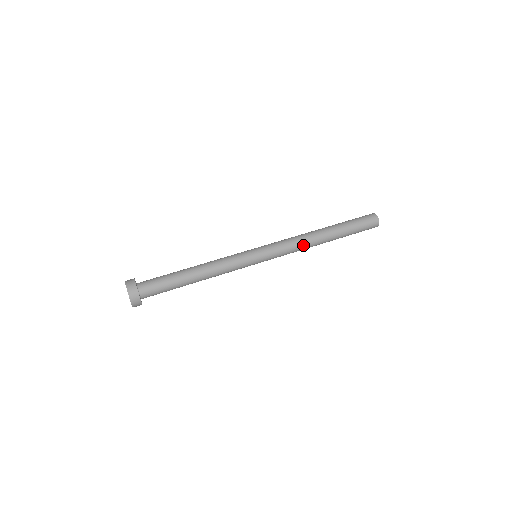
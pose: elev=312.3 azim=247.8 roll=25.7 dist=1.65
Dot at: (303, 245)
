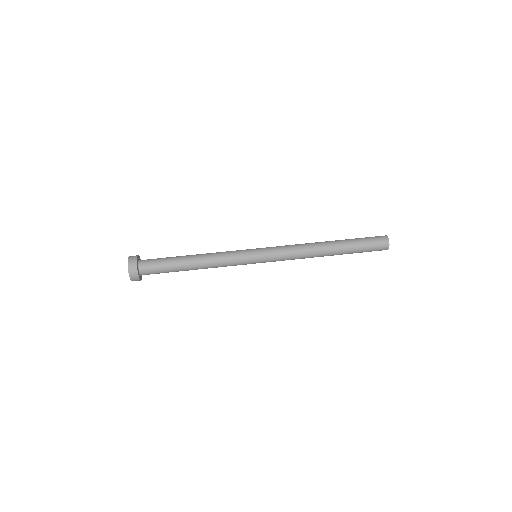
Dot at: (304, 249)
